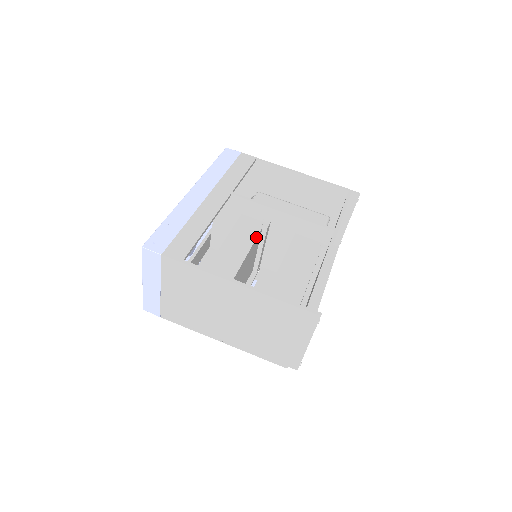
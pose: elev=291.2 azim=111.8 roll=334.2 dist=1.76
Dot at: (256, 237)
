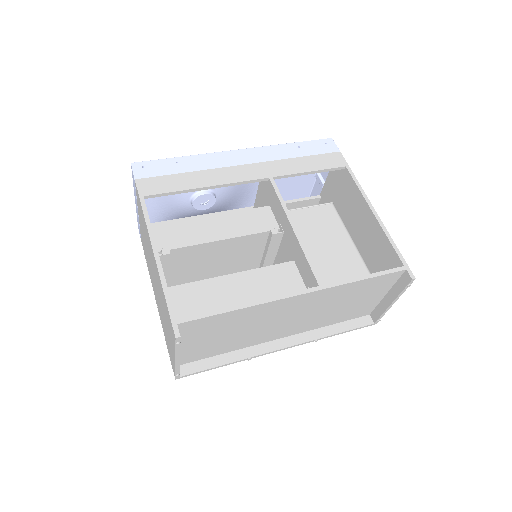
Dot at: (251, 233)
